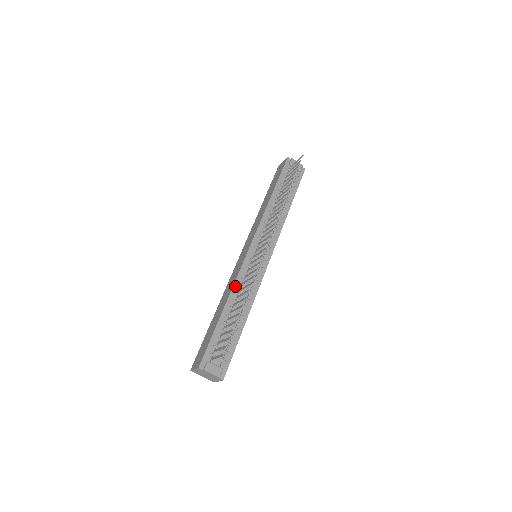
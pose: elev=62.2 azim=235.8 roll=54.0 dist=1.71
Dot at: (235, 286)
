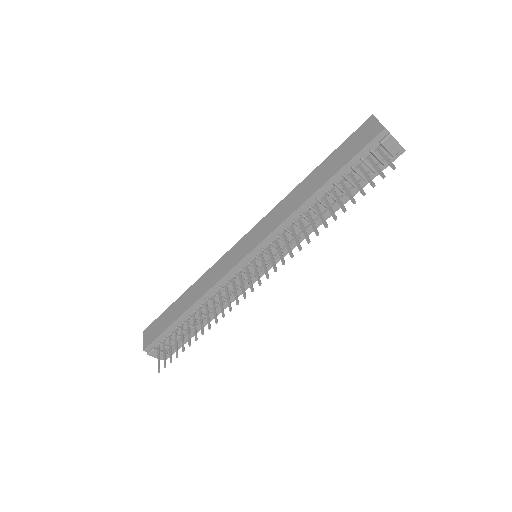
Dot at: (209, 292)
